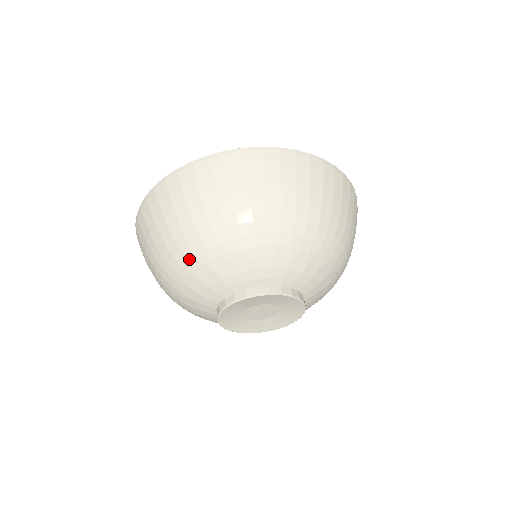
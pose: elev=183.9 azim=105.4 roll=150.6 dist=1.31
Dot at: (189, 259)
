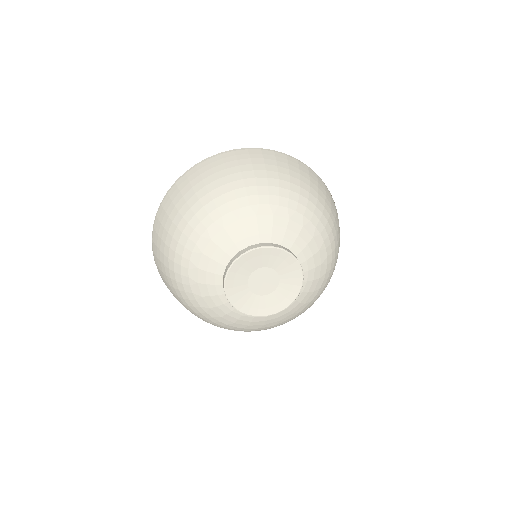
Dot at: (260, 195)
